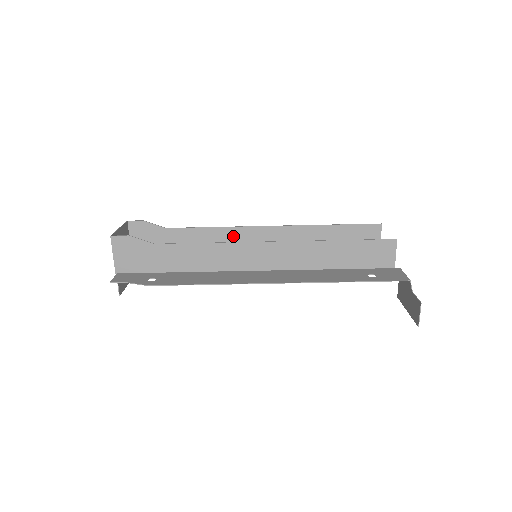
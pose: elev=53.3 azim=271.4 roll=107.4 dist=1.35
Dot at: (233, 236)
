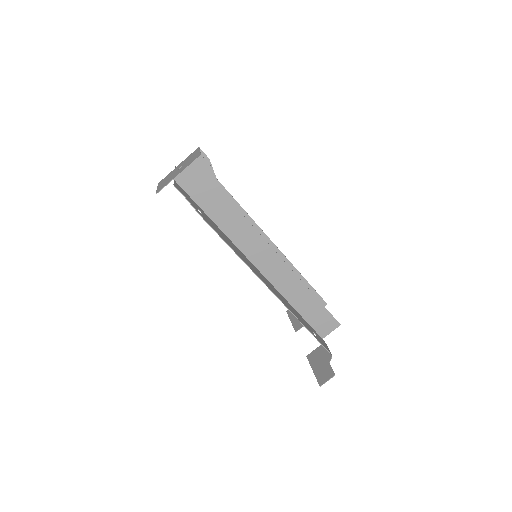
Dot at: occluded
